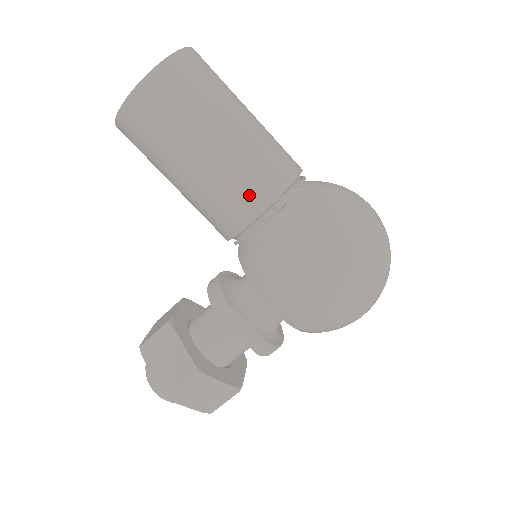
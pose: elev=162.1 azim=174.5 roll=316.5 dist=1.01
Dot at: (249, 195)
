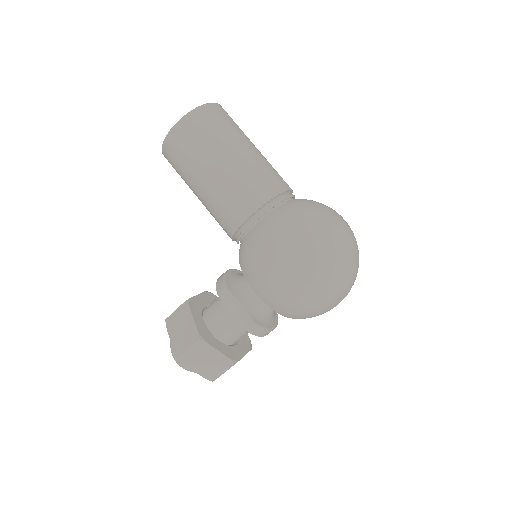
Dot at: (241, 202)
